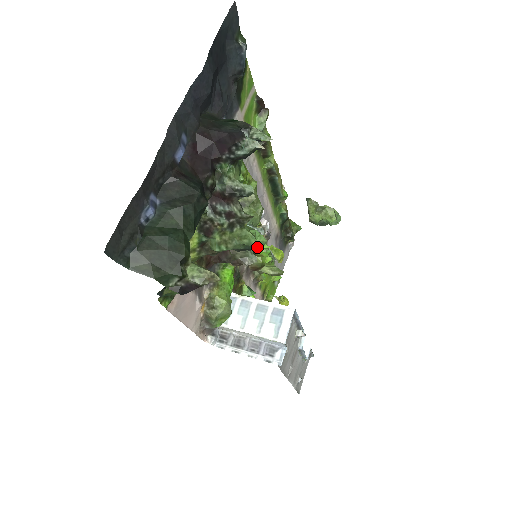
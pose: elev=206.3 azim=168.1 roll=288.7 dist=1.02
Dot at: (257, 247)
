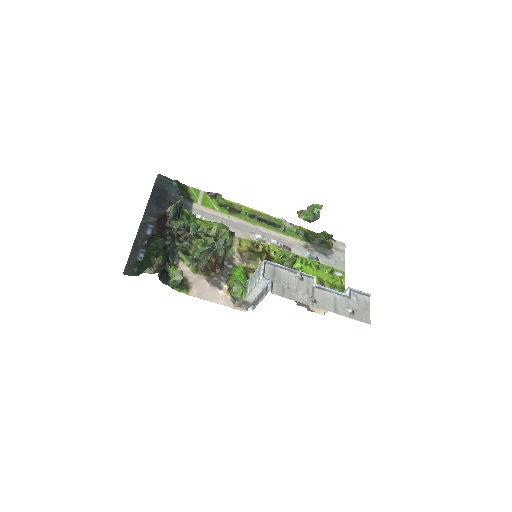
Dot at: (266, 254)
